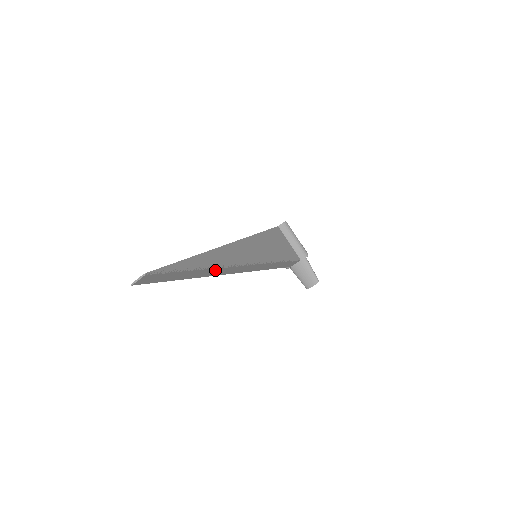
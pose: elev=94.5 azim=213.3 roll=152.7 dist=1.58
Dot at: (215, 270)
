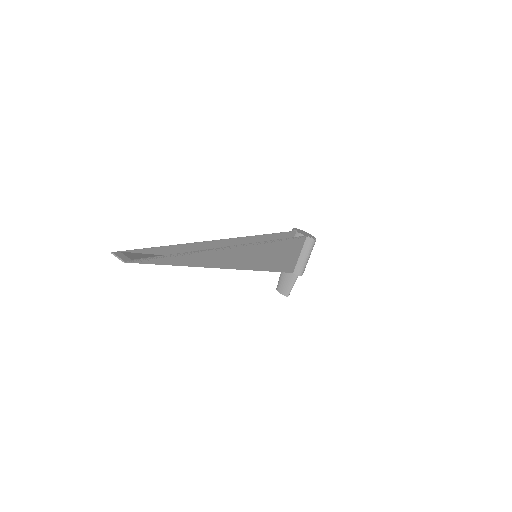
Dot at: occluded
